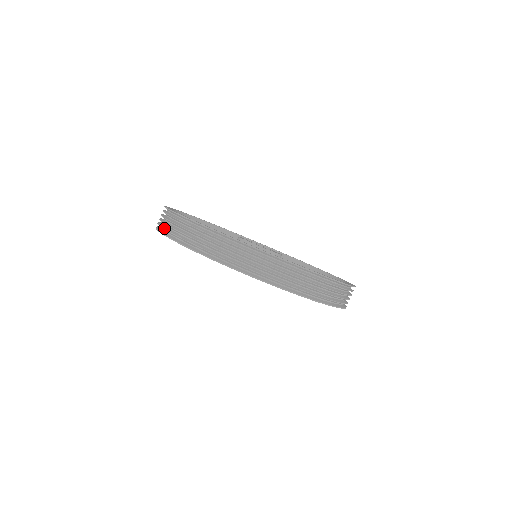
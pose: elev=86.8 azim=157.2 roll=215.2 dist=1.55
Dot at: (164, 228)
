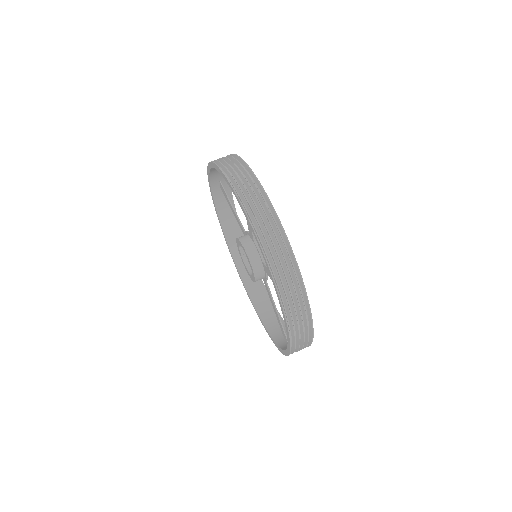
Dot at: occluded
